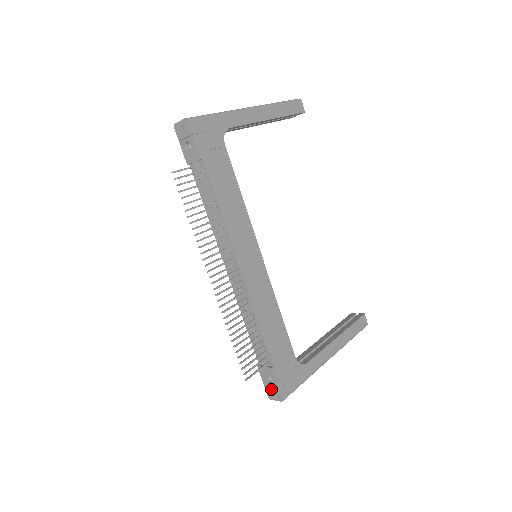
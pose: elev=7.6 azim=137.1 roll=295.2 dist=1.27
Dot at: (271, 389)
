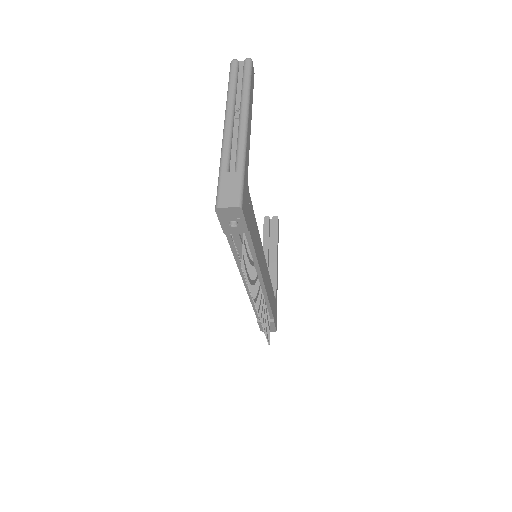
Dot at: occluded
